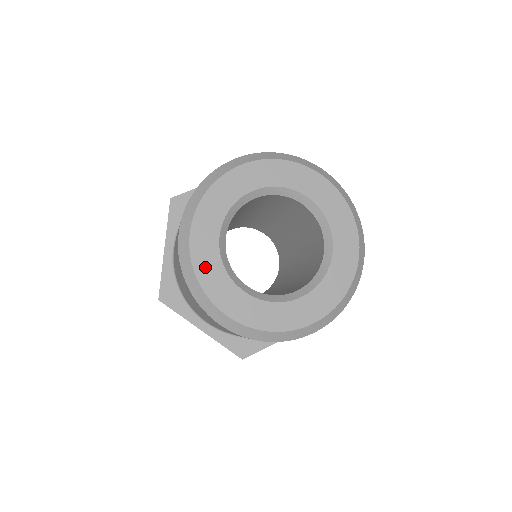
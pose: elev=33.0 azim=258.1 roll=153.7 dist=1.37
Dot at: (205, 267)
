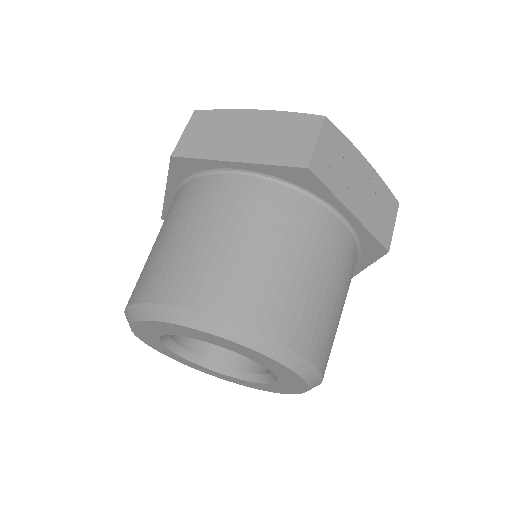
Dot at: (199, 369)
